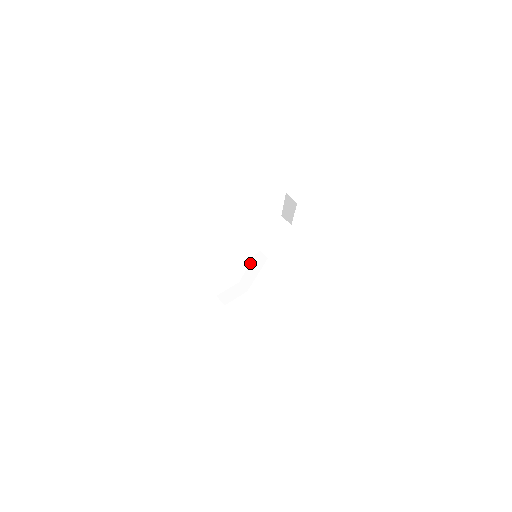
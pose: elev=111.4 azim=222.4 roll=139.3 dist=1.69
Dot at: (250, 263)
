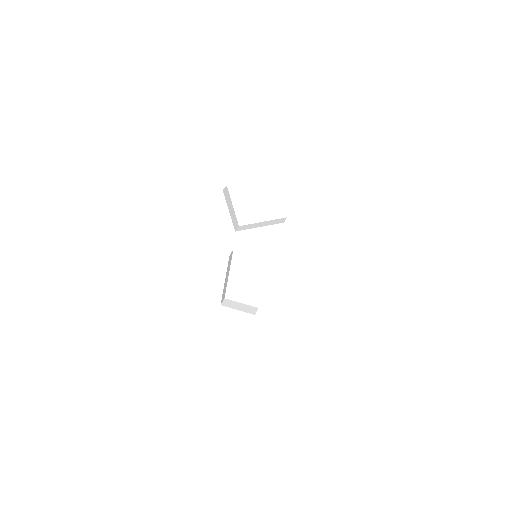
Dot at: occluded
